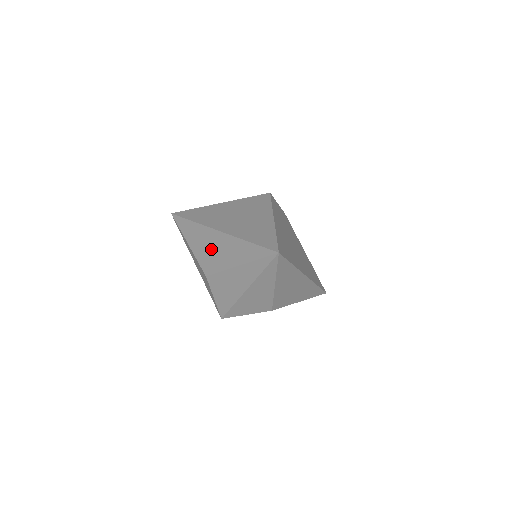
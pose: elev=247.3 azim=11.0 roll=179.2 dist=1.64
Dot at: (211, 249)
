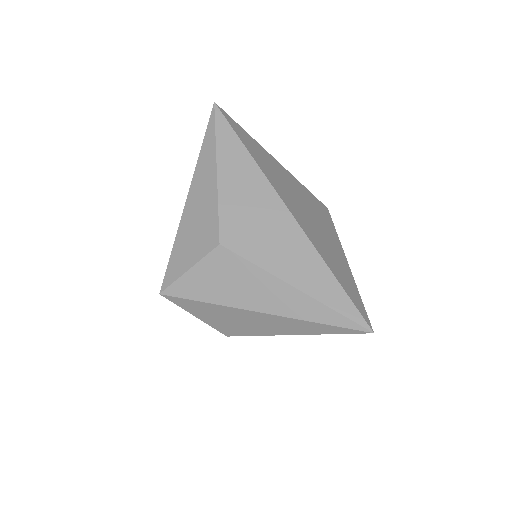
Dot at: (259, 221)
